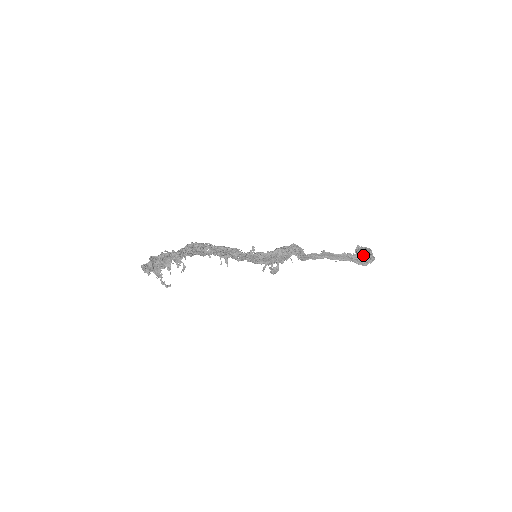
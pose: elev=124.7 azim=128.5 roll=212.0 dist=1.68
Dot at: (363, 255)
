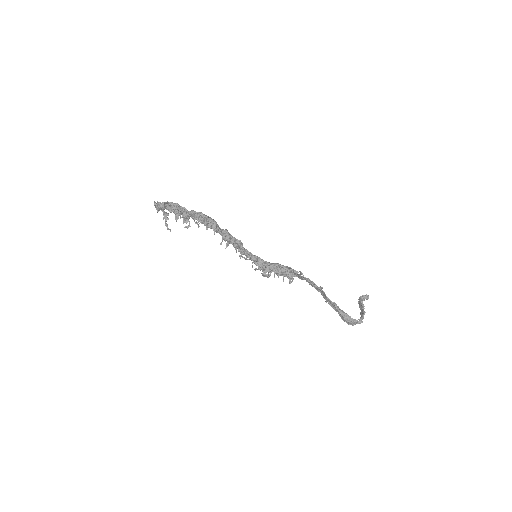
Dot at: occluded
